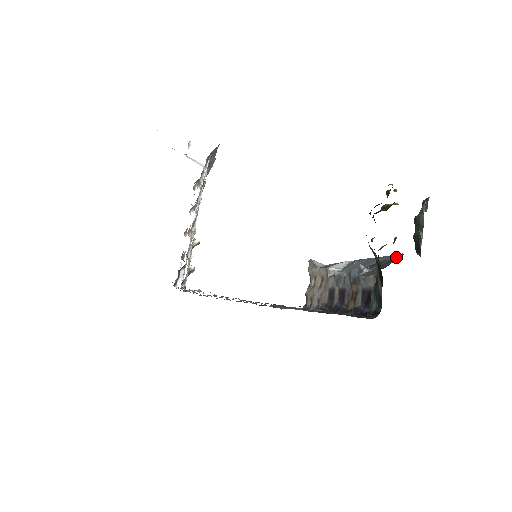
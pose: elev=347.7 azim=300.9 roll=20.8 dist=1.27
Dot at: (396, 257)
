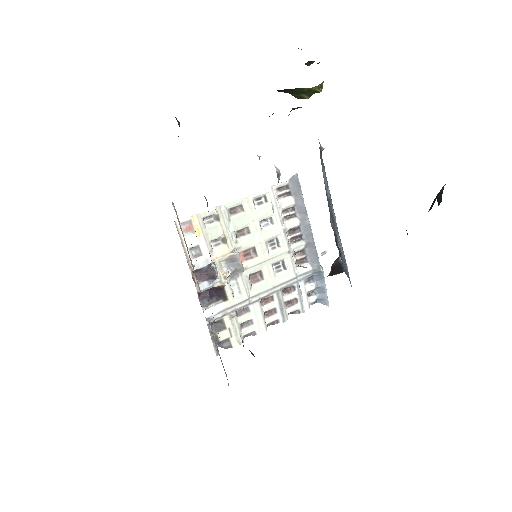
Dot at: occluded
